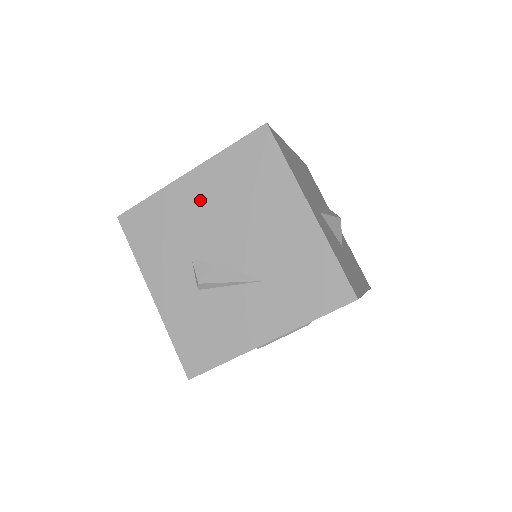
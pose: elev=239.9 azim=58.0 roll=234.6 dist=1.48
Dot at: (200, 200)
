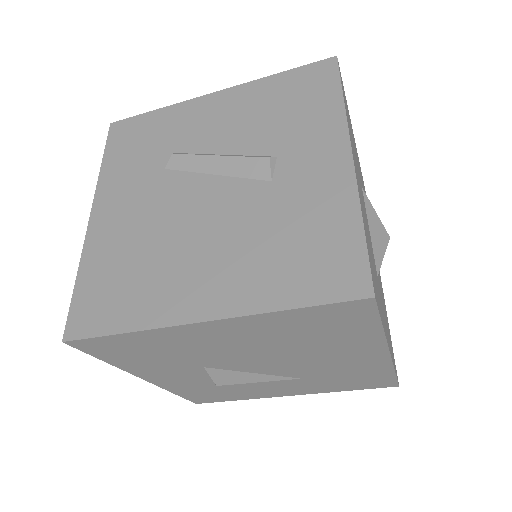
Dot at: (223, 341)
